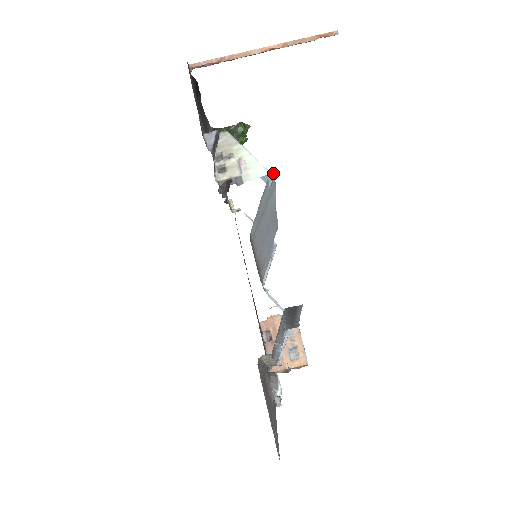
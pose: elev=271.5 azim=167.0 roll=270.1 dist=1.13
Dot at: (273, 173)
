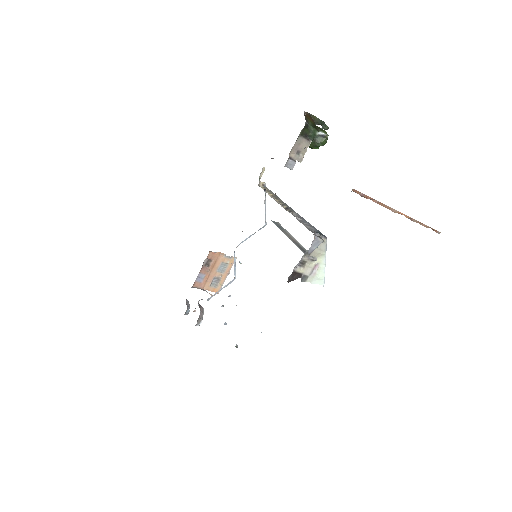
Dot at: occluded
